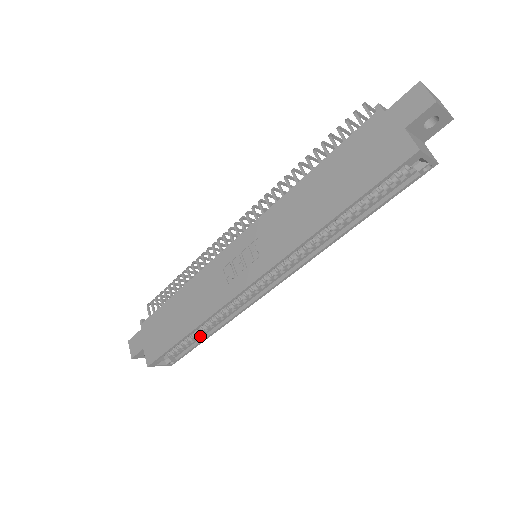
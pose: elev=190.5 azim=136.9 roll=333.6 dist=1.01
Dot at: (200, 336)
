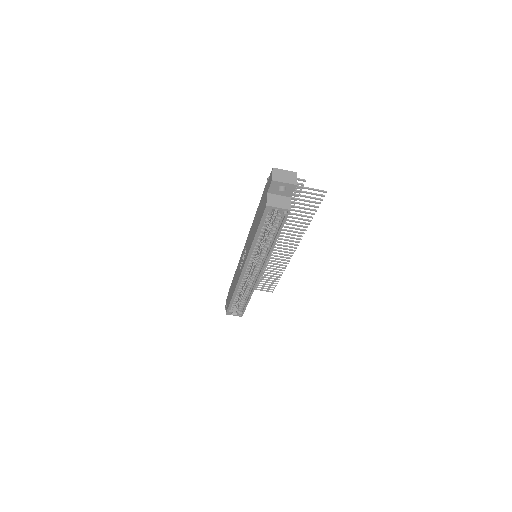
Dot at: (245, 300)
